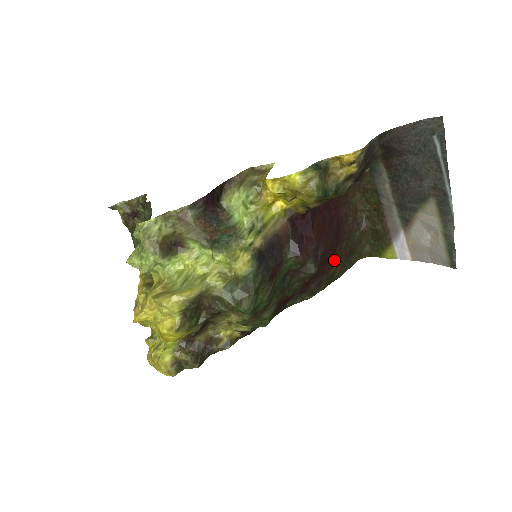
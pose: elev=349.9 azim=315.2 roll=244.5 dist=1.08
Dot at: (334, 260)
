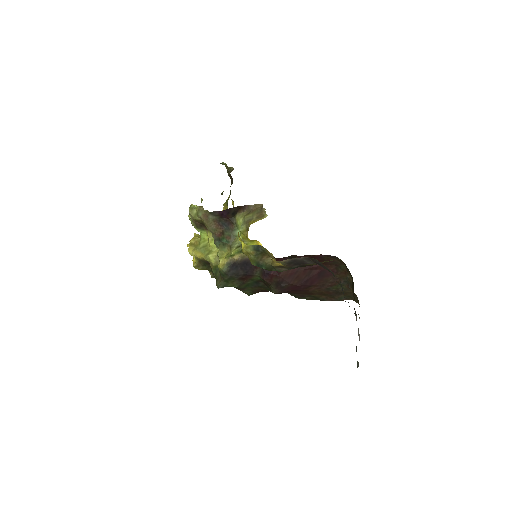
Dot at: (311, 292)
